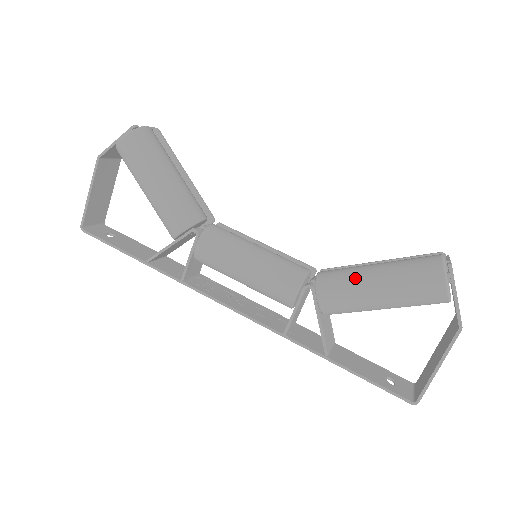
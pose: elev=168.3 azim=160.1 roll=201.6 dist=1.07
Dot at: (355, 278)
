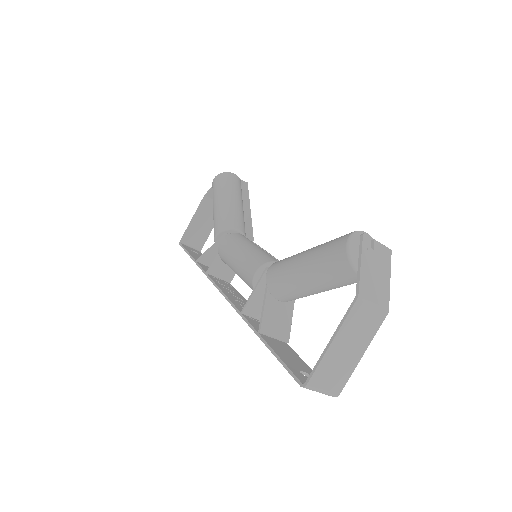
Dot at: (295, 255)
